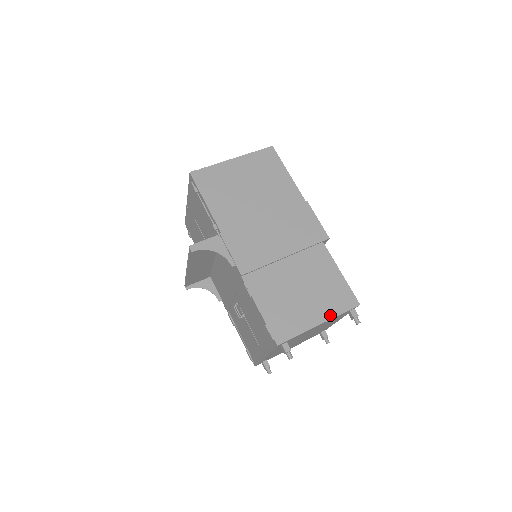
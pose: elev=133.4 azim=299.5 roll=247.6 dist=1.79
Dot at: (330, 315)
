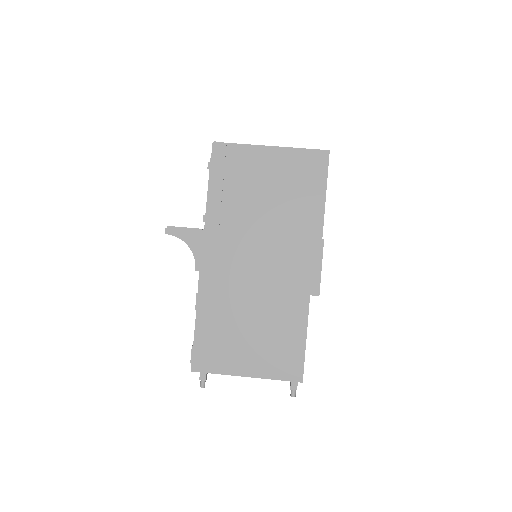
Dot at: (263, 374)
